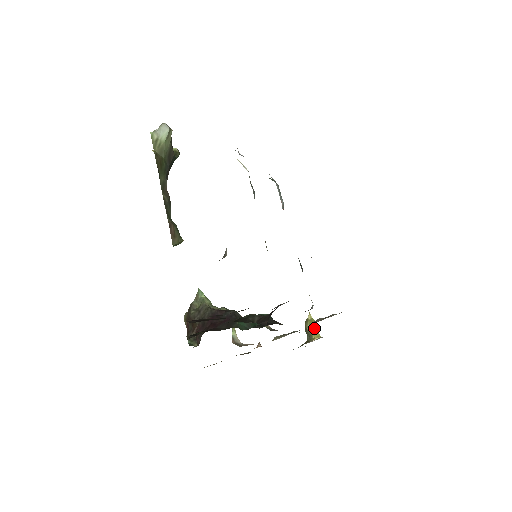
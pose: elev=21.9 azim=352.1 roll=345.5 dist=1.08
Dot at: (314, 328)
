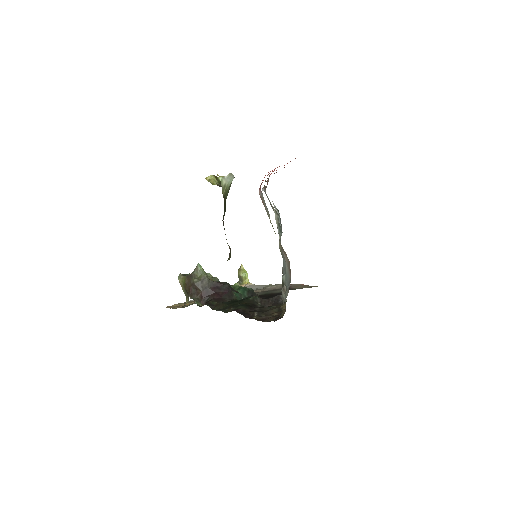
Dot at: (246, 276)
